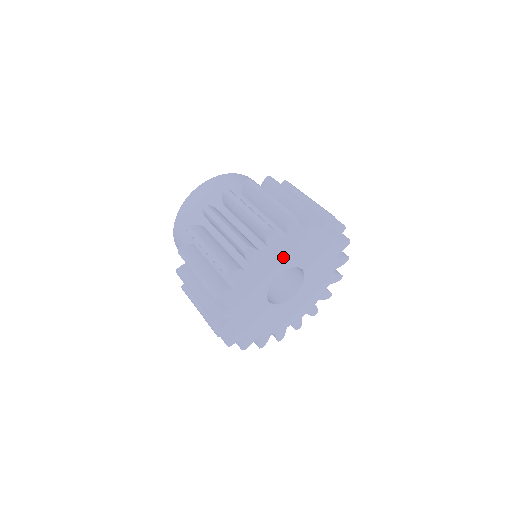
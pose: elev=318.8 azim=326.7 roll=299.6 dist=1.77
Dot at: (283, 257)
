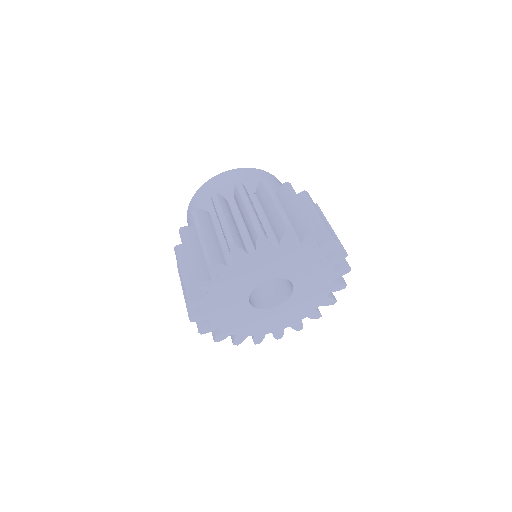
Dot at: (237, 286)
